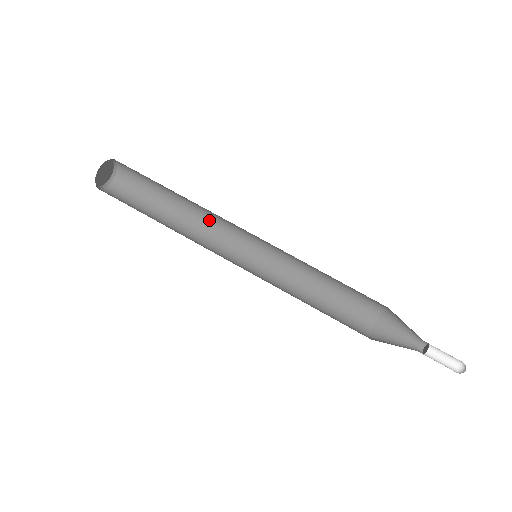
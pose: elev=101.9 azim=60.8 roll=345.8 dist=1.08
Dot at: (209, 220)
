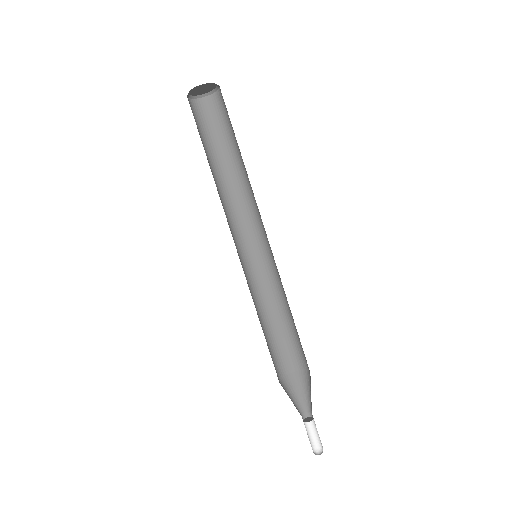
Dot at: (240, 199)
